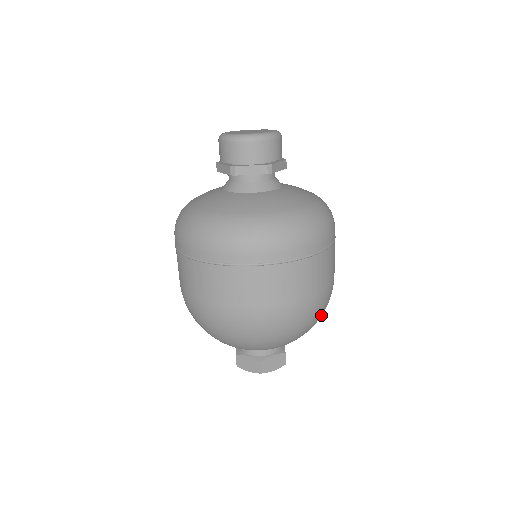
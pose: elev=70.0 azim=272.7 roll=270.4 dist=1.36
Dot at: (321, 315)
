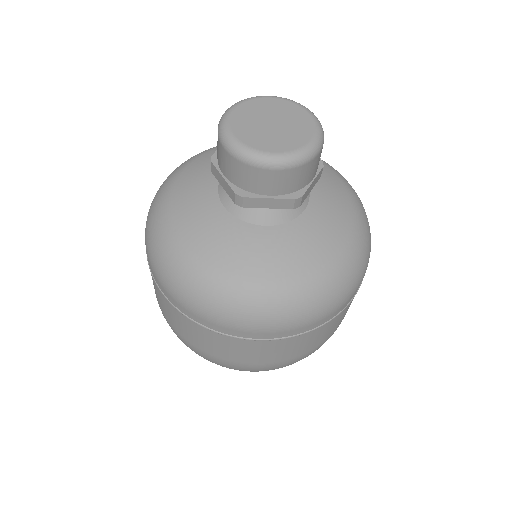
Dot at: occluded
